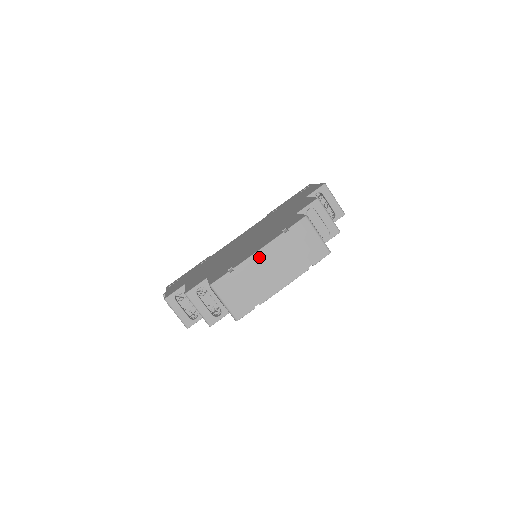
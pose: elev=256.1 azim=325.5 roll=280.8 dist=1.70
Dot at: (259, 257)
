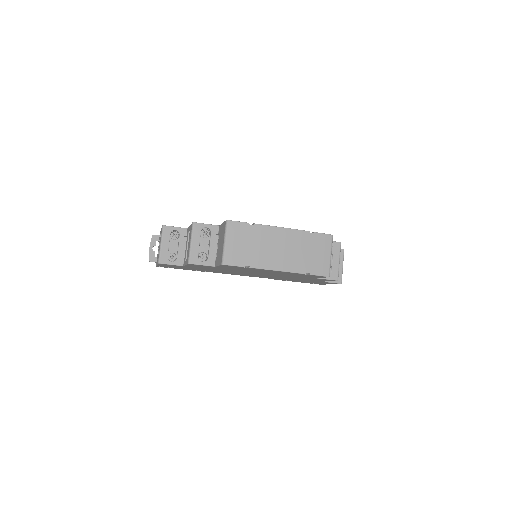
Dot at: (279, 232)
